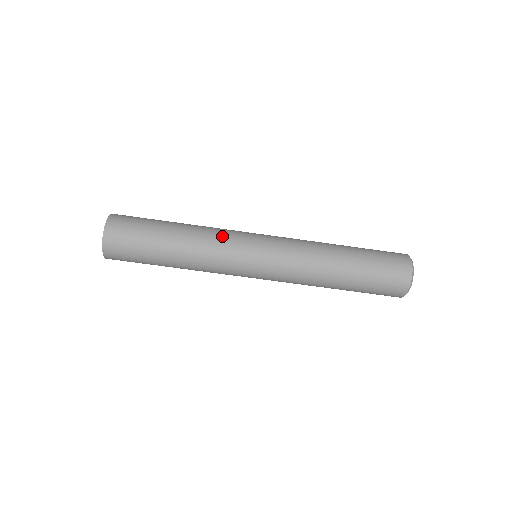
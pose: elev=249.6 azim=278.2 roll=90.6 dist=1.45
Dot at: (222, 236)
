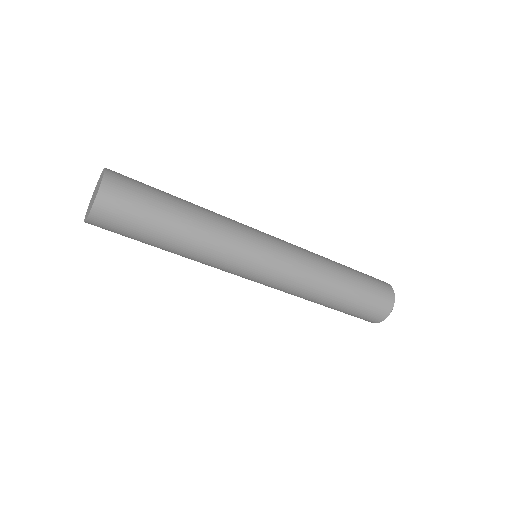
Dot at: (234, 227)
